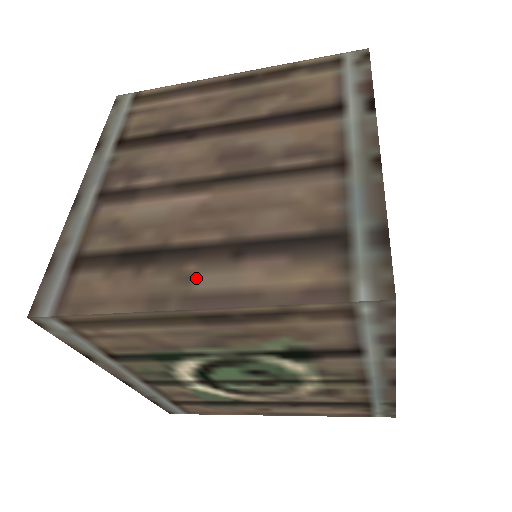
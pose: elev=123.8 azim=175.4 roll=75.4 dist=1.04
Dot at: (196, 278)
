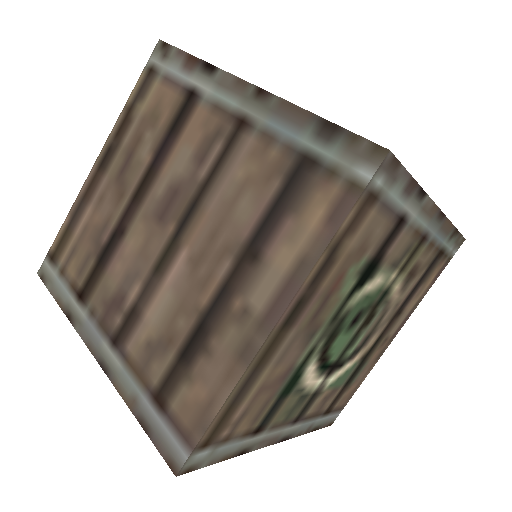
Dot at: (250, 305)
